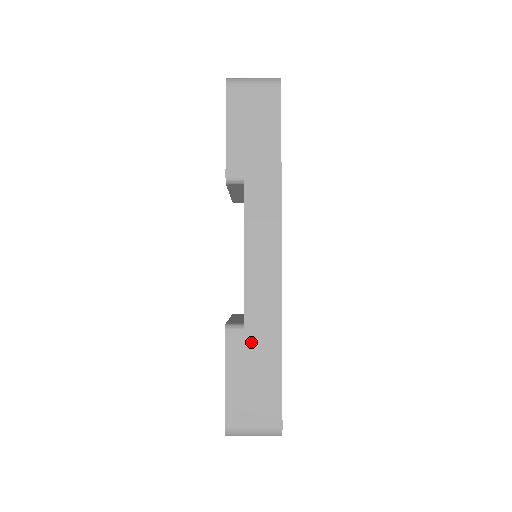
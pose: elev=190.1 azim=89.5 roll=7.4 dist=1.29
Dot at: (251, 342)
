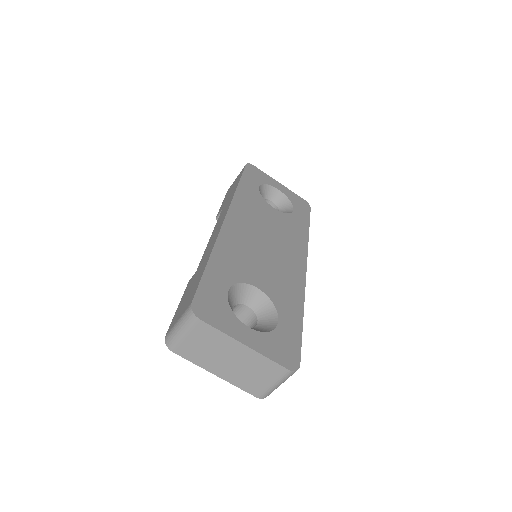
Dot at: (197, 273)
